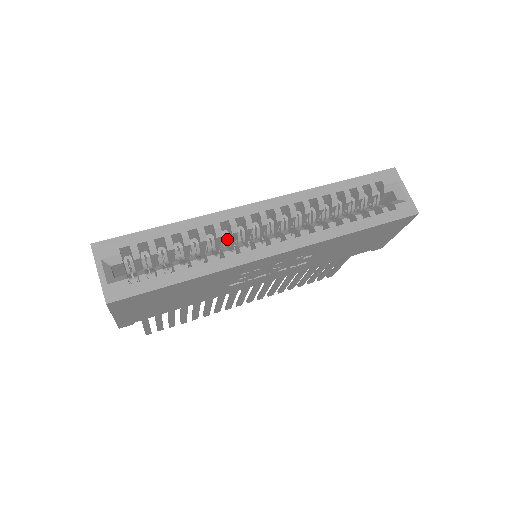
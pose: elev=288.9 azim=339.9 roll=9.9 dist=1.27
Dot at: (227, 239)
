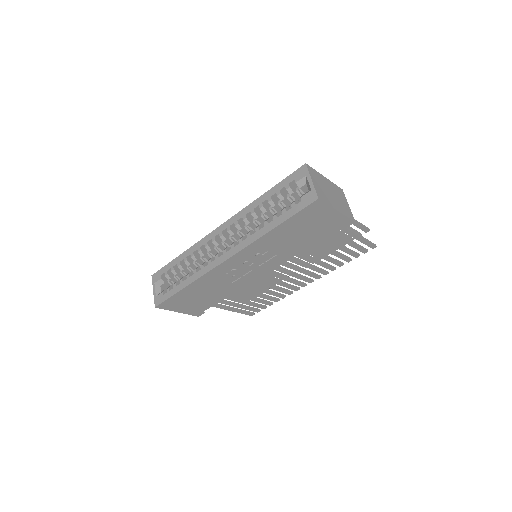
Dot at: (212, 255)
